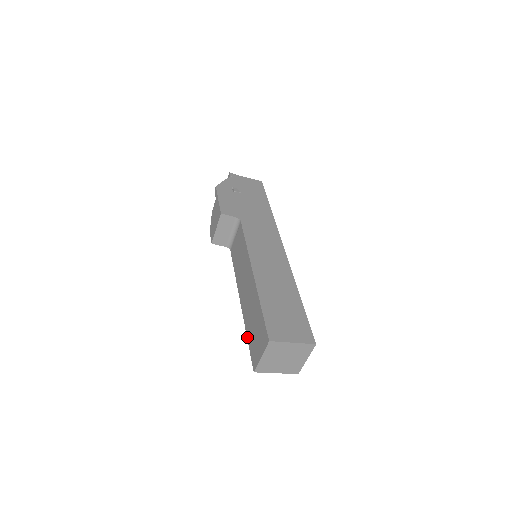
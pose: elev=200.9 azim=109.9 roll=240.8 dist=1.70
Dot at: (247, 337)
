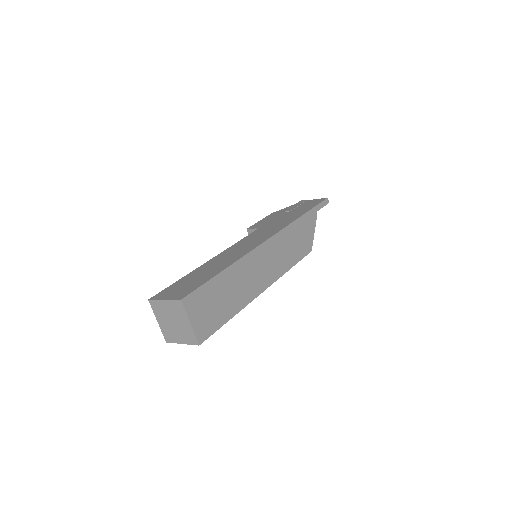
Dot at: occluded
